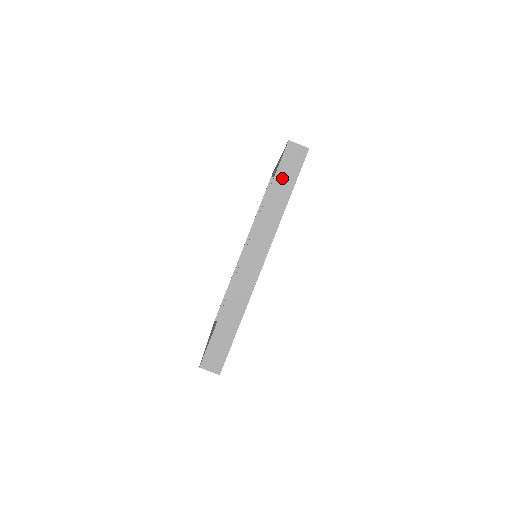
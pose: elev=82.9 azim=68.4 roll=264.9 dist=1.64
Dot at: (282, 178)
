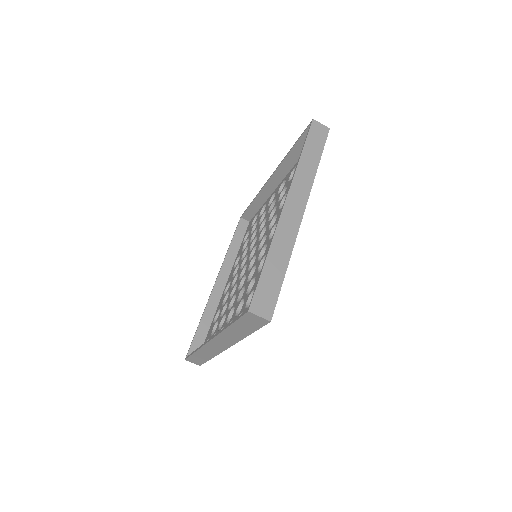
Dot at: (242, 325)
